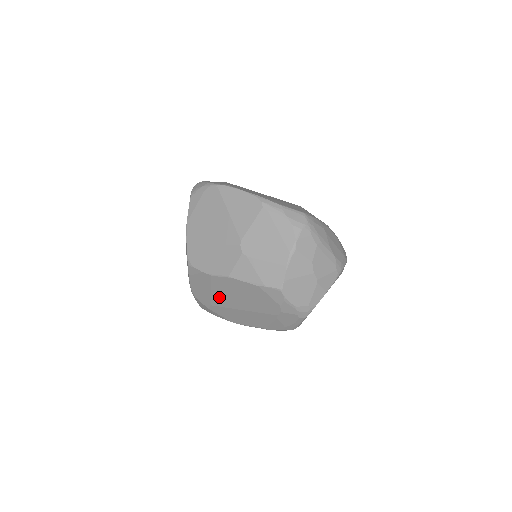
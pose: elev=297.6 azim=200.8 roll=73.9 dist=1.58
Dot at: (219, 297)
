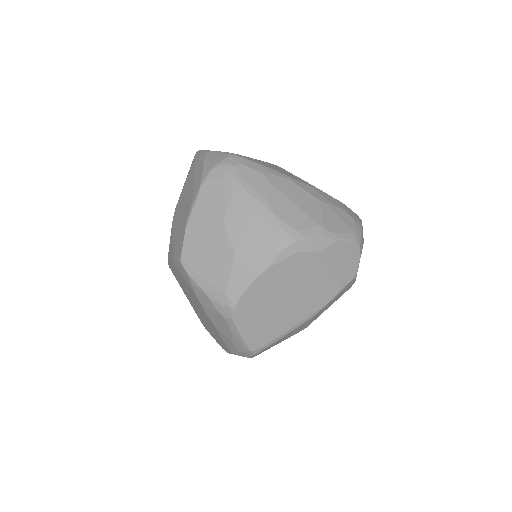
Dot at: occluded
